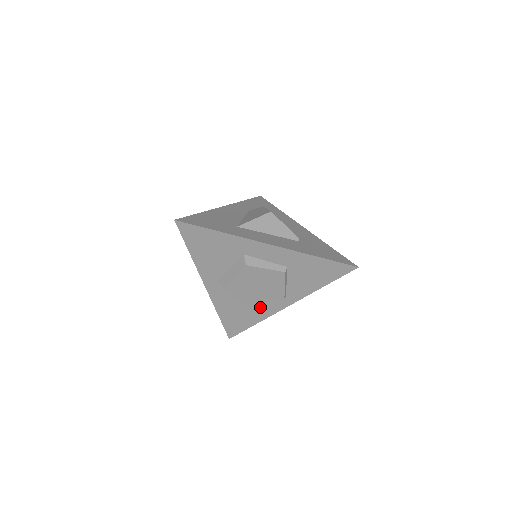
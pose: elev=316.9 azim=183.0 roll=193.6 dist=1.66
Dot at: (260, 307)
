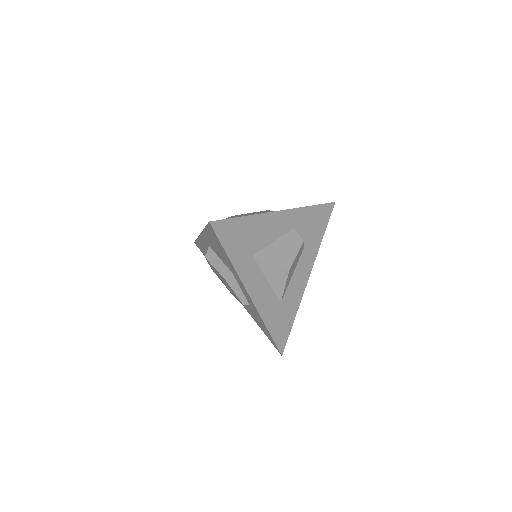
Dot at: occluded
